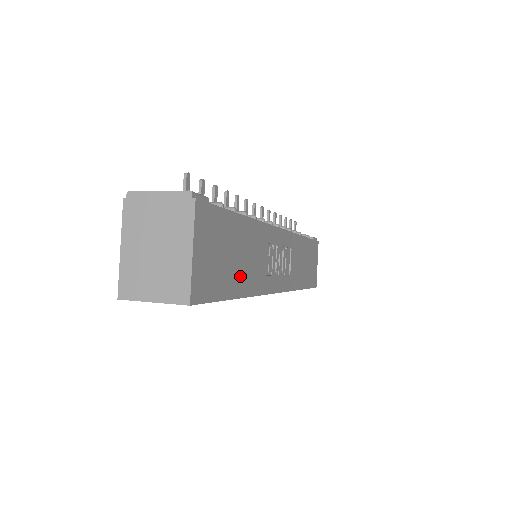
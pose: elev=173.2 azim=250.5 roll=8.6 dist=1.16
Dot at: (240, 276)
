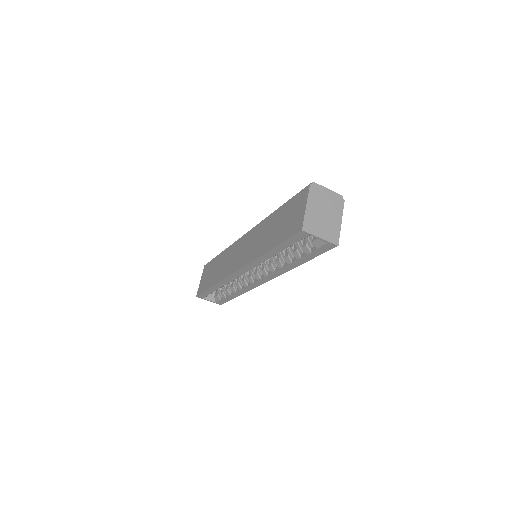
Dot at: occluded
